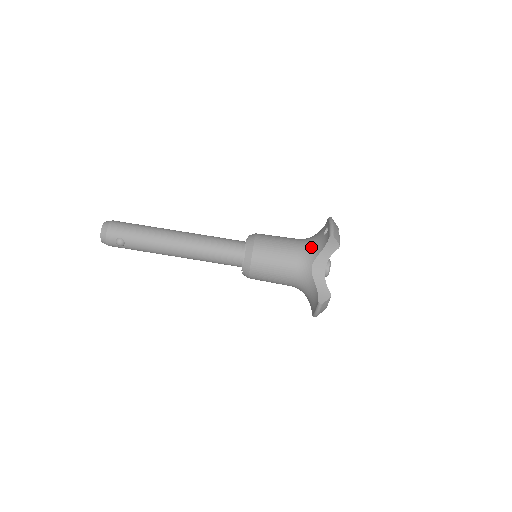
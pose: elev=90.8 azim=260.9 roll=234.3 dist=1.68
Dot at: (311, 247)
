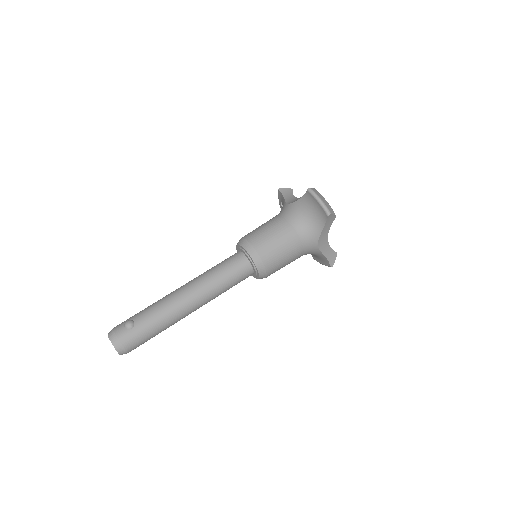
Dot at: occluded
